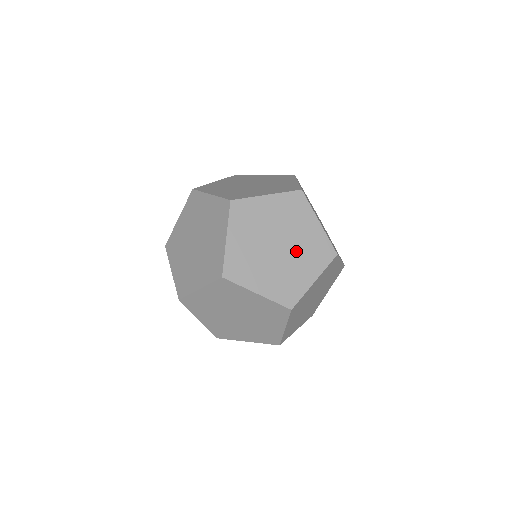
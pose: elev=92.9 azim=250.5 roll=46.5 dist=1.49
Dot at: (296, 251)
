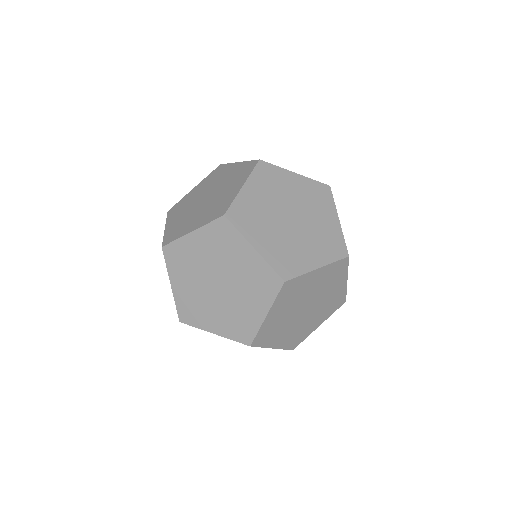
Dot at: (306, 210)
